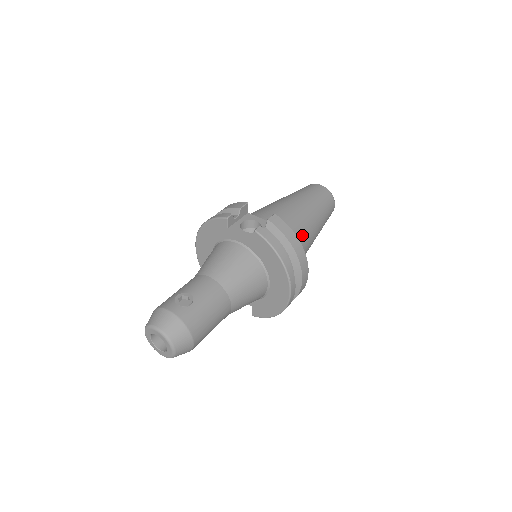
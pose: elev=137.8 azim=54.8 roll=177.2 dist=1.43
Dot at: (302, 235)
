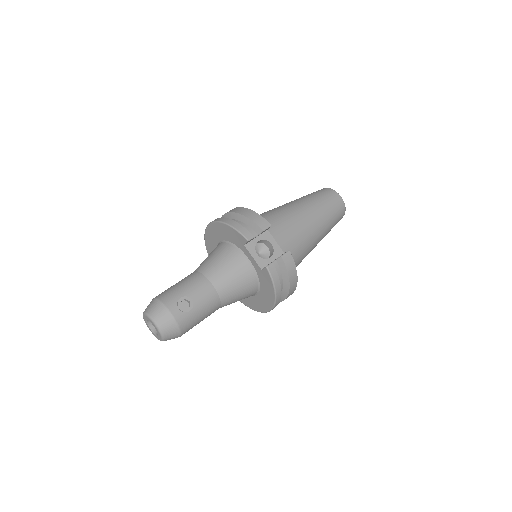
Dot at: (302, 257)
